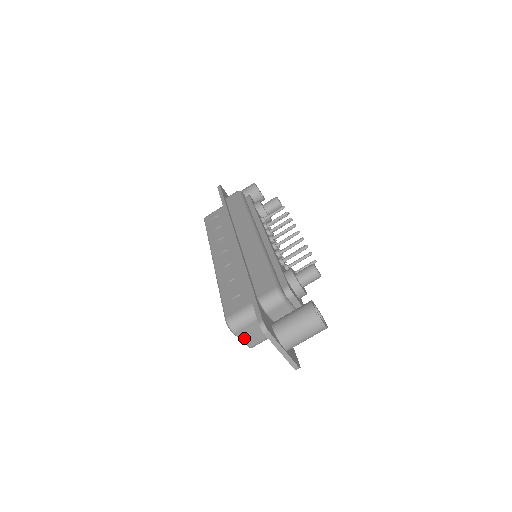
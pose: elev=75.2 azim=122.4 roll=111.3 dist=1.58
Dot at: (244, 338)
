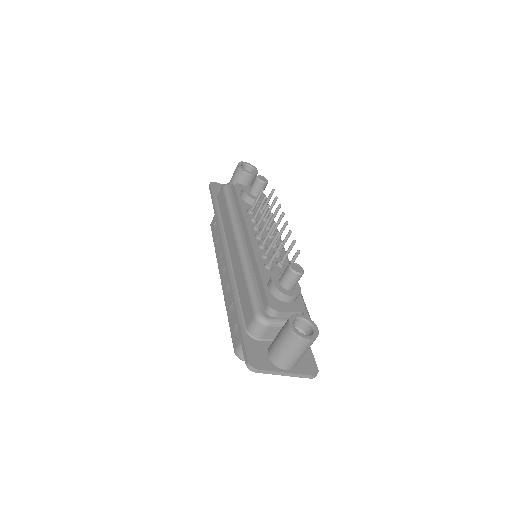
Dot at: occluded
